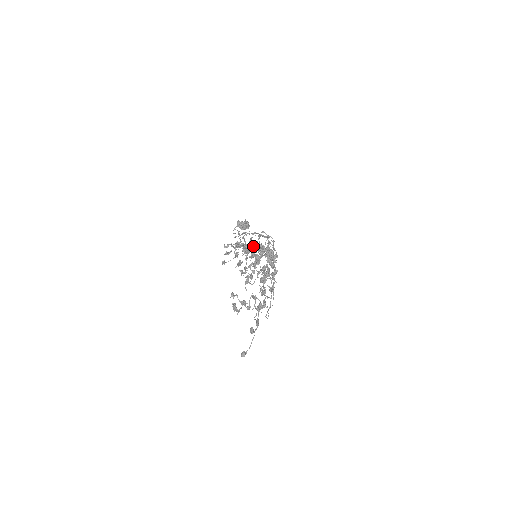
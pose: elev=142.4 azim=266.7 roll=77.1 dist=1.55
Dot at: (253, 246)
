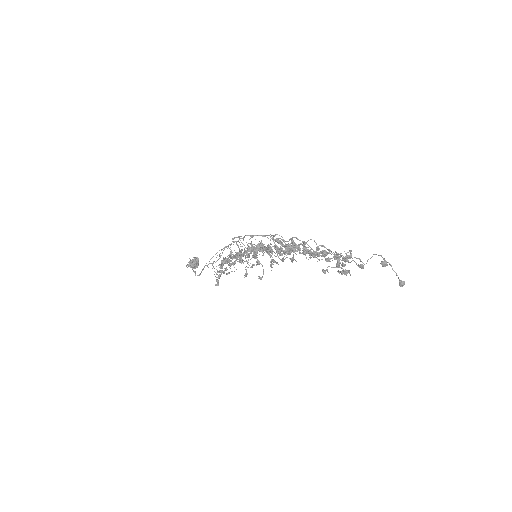
Dot at: (239, 256)
